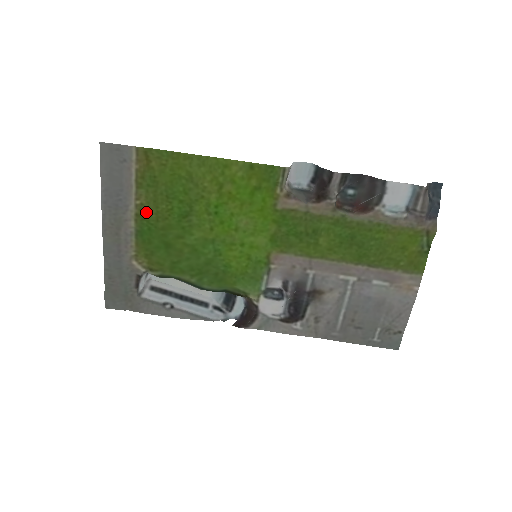
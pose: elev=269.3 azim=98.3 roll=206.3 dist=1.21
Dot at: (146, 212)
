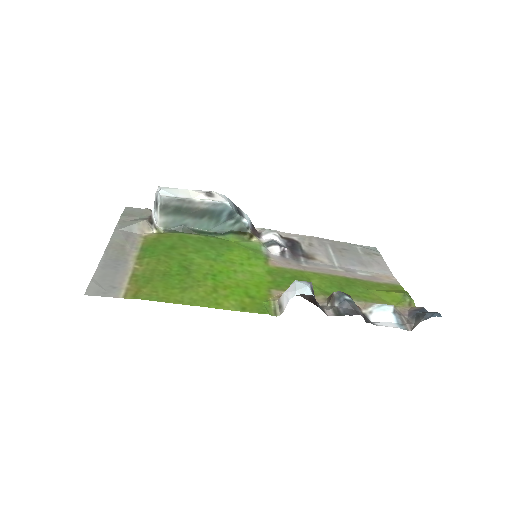
Dot at: (146, 262)
